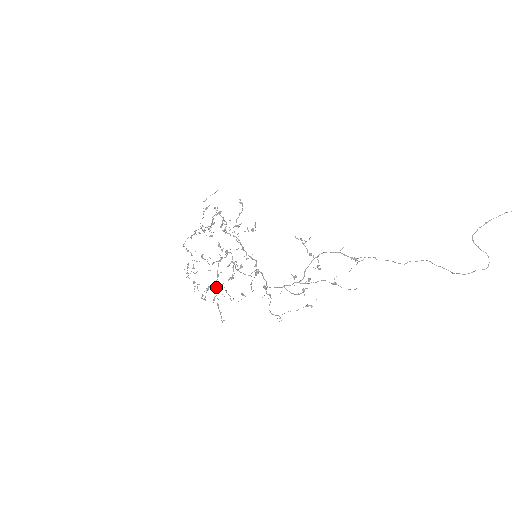
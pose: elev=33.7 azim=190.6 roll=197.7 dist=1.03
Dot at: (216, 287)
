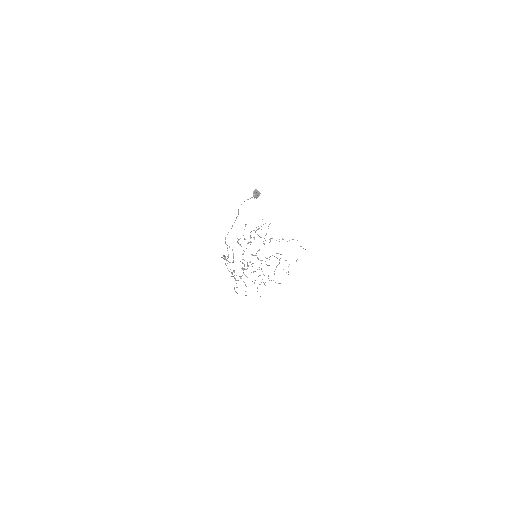
Dot at: occluded
